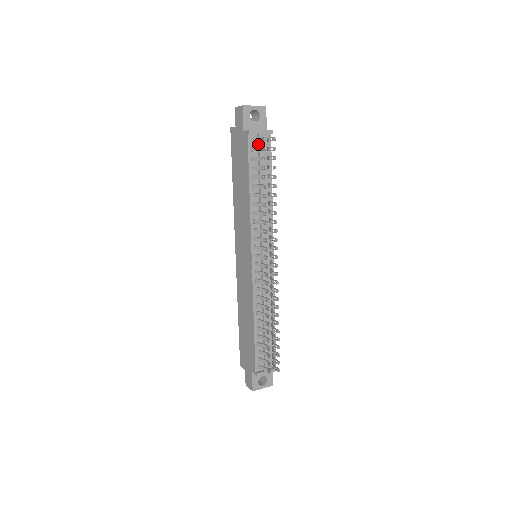
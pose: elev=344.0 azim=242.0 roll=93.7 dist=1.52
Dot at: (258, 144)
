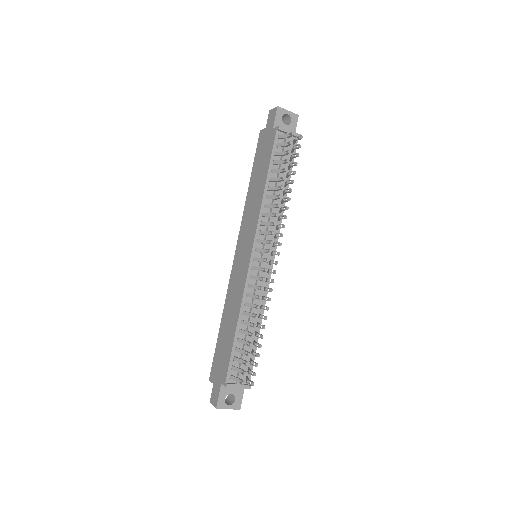
Dot at: (284, 142)
